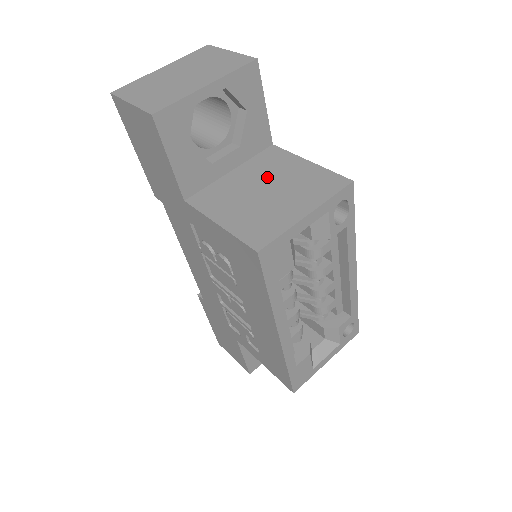
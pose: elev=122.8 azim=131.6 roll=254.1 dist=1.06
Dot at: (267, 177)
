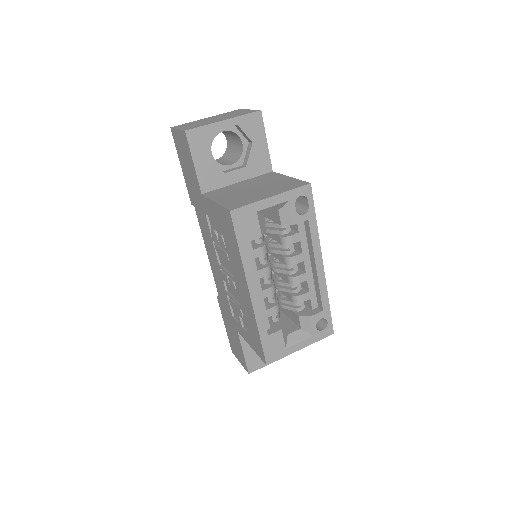
Dot at: (258, 184)
